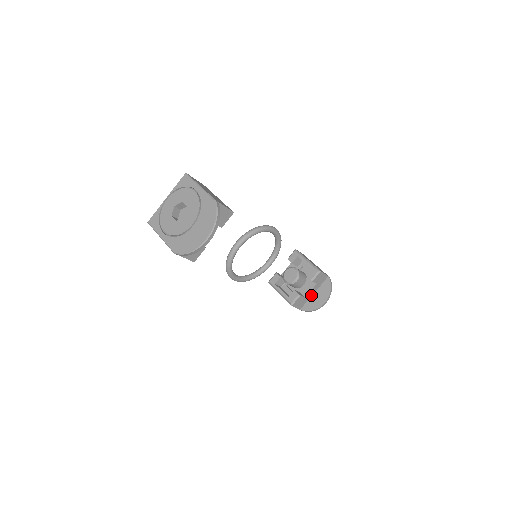
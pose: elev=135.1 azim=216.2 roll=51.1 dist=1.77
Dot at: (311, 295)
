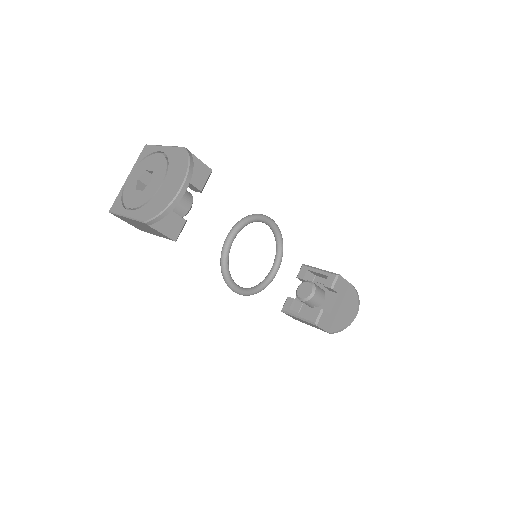
Dot at: (336, 311)
